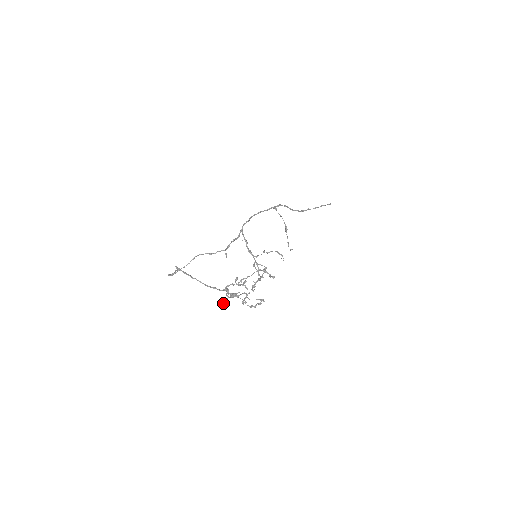
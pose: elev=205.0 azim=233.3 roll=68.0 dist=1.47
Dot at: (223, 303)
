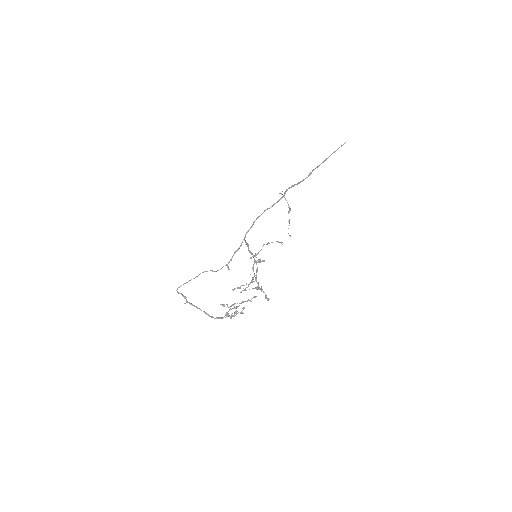
Dot at: (224, 306)
